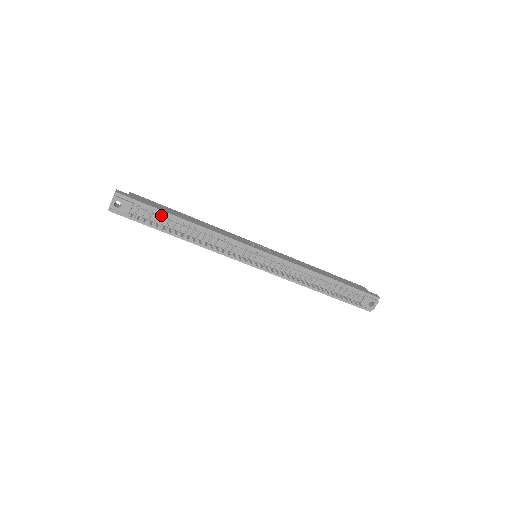
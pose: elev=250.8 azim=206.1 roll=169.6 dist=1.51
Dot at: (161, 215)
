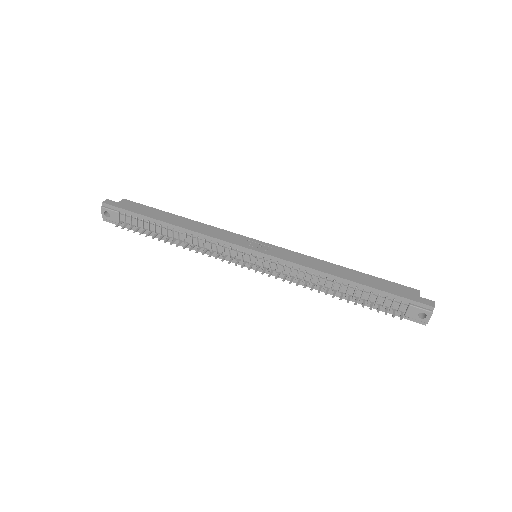
Dot at: (146, 220)
